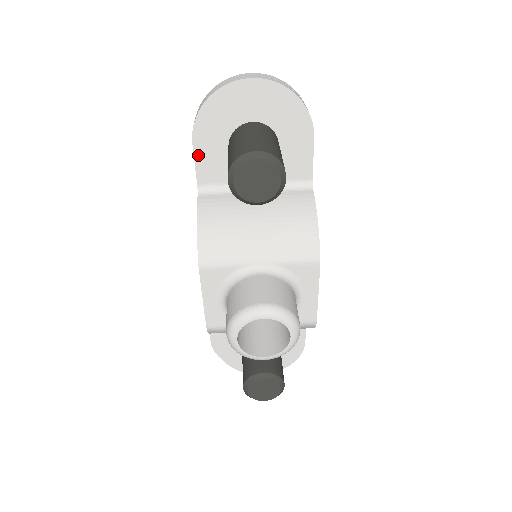
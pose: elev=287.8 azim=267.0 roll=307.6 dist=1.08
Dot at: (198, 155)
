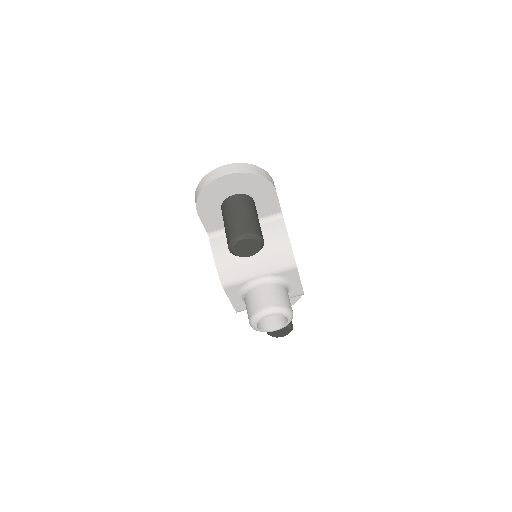
Dot at: (203, 219)
